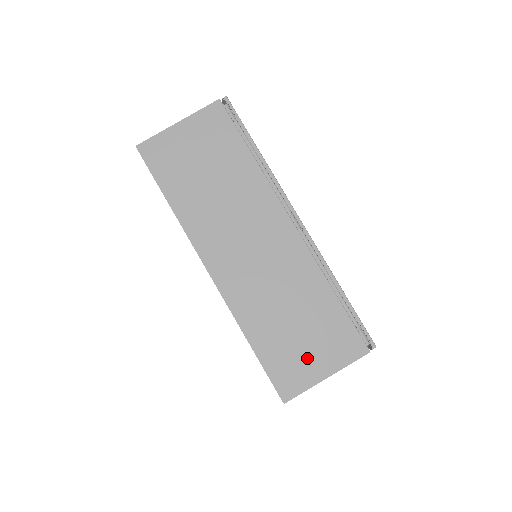
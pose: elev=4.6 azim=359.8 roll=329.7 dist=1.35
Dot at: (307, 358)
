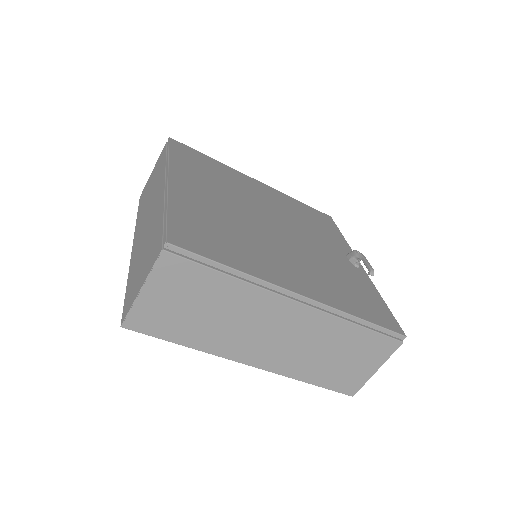
Dot at: (139, 280)
